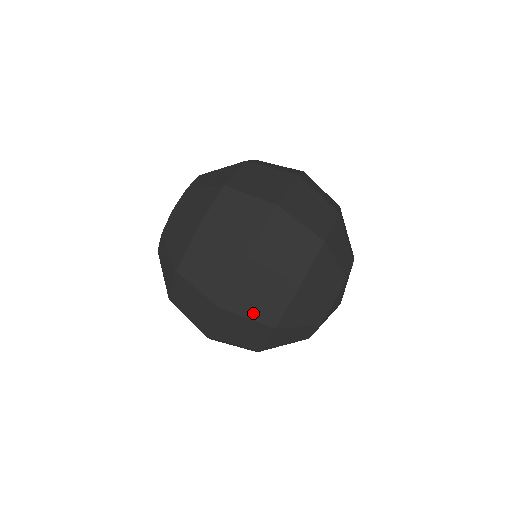
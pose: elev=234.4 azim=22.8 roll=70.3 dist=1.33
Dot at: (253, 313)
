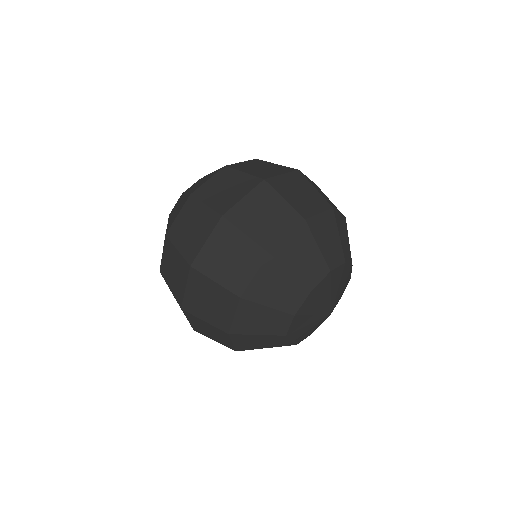
Dot at: (215, 339)
